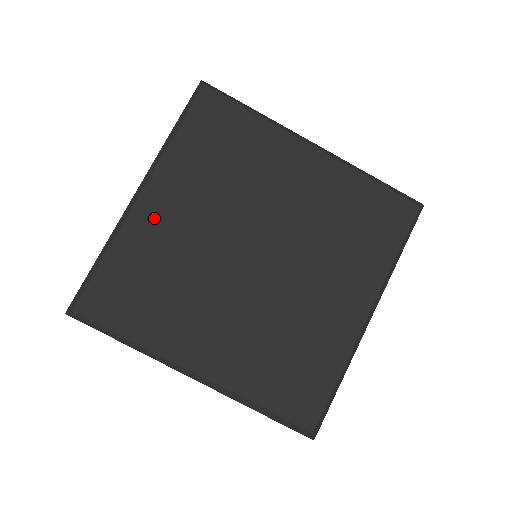
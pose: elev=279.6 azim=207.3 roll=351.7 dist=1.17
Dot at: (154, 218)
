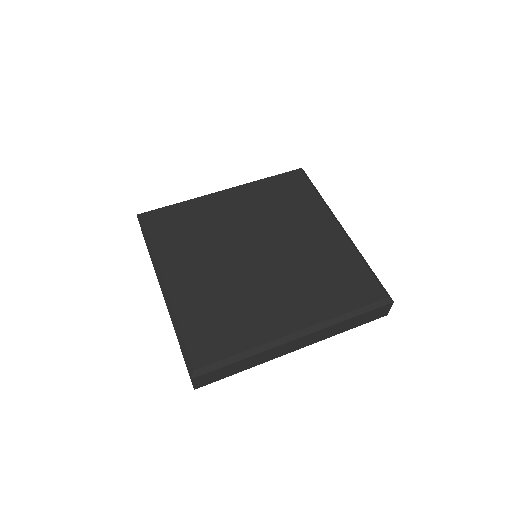
Dot at: (219, 203)
